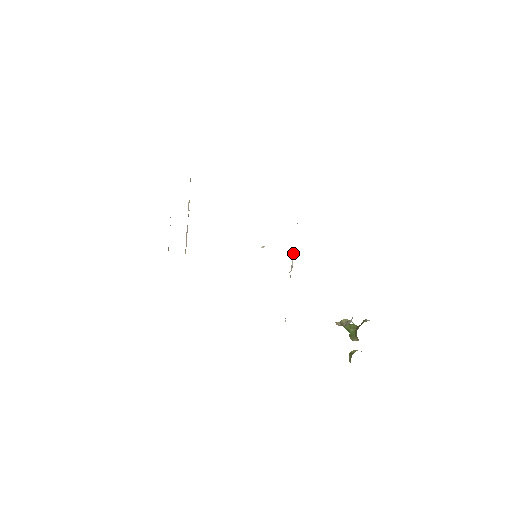
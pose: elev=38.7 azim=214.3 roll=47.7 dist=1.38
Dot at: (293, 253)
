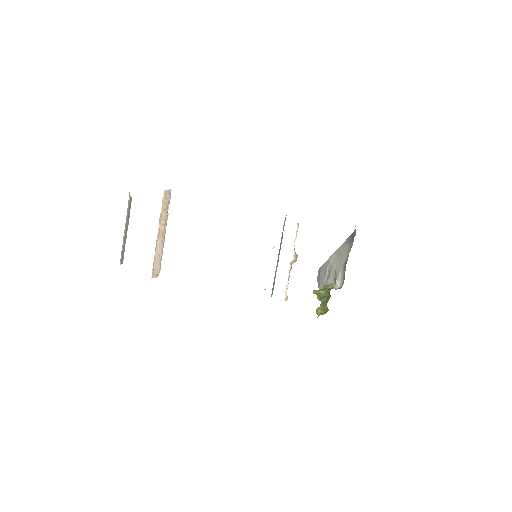
Dot at: (293, 248)
